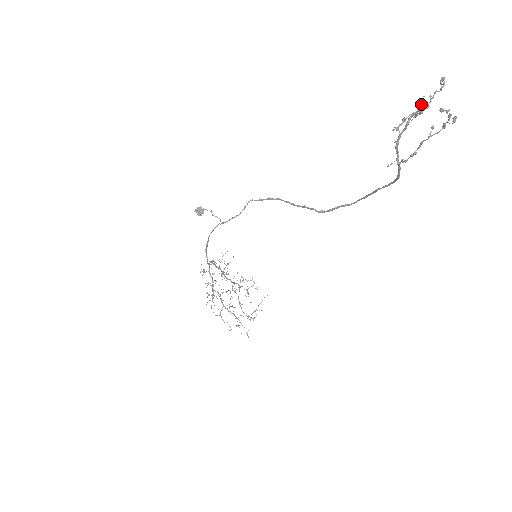
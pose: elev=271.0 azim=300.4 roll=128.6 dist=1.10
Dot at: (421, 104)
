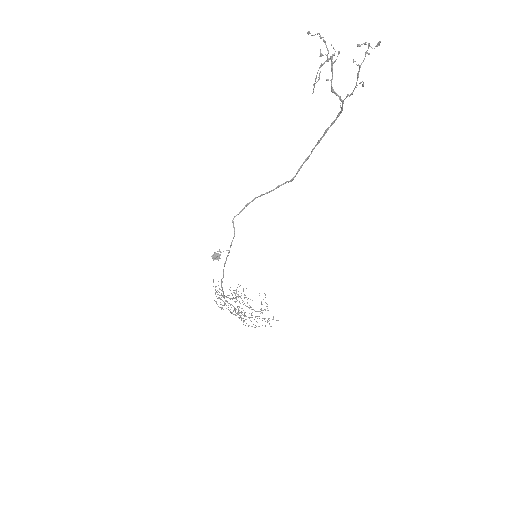
Dot at: (323, 55)
